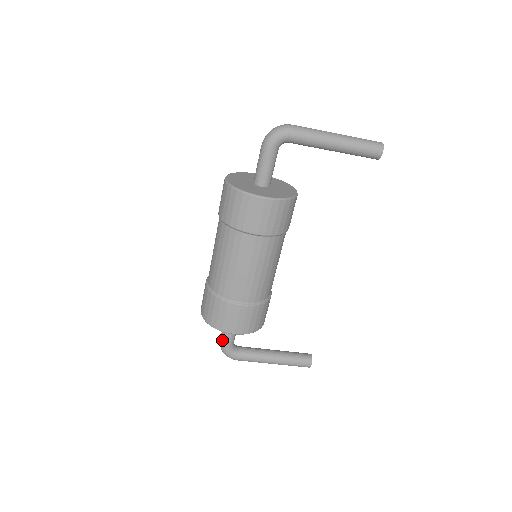
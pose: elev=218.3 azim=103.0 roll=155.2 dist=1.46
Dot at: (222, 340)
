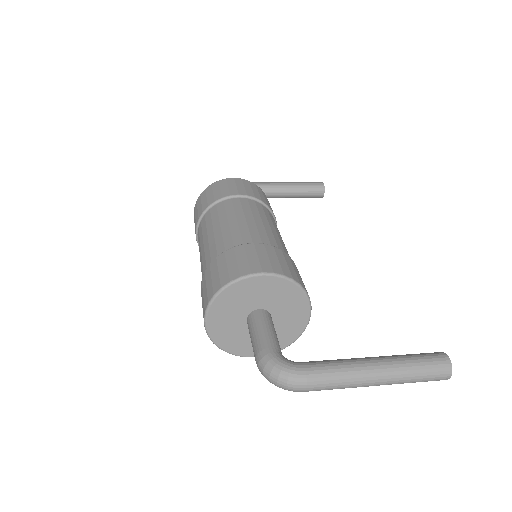
Dot at: occluded
